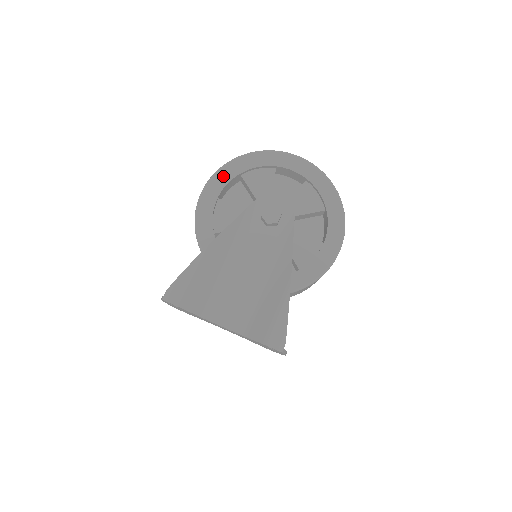
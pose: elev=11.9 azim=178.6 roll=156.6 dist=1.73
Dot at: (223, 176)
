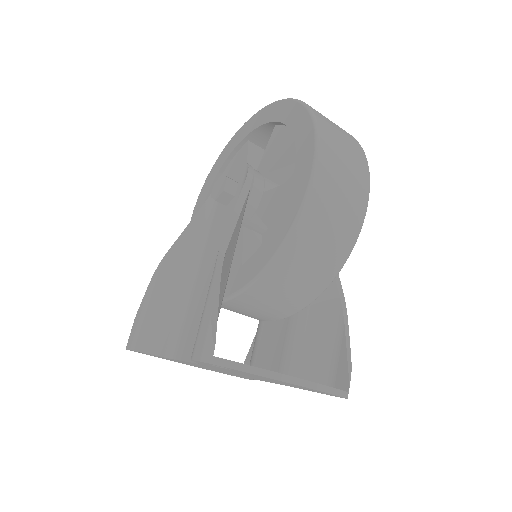
Dot at: (205, 189)
